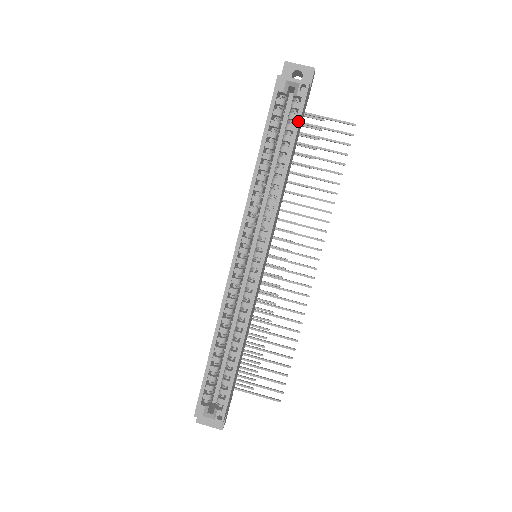
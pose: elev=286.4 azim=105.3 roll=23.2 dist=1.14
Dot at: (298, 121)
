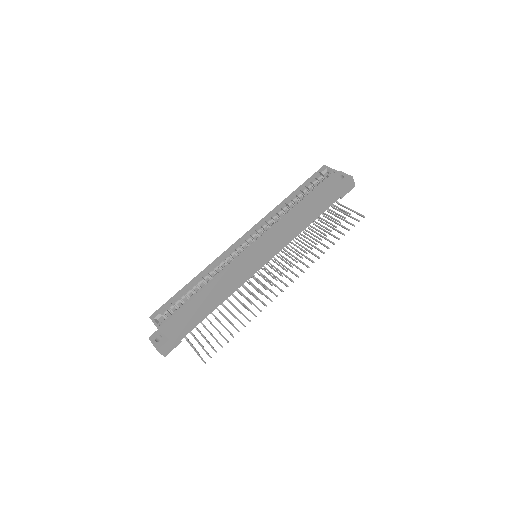
Dot at: (320, 186)
